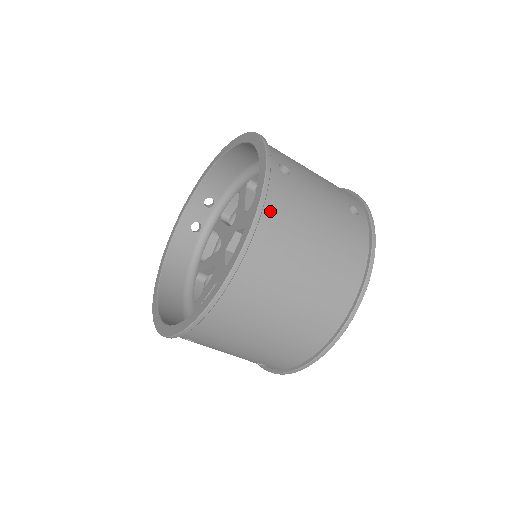
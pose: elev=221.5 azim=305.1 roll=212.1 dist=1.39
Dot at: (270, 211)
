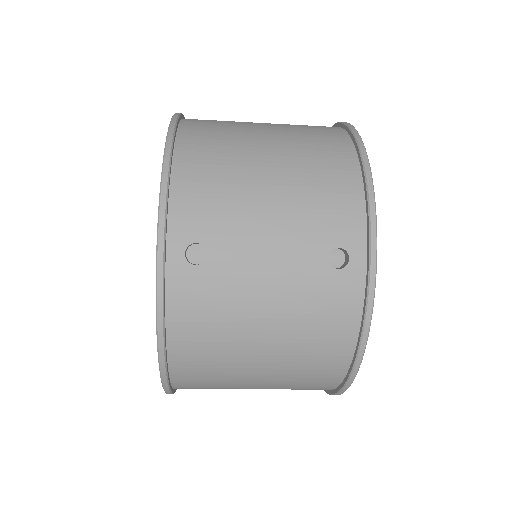
Dot at: (180, 335)
